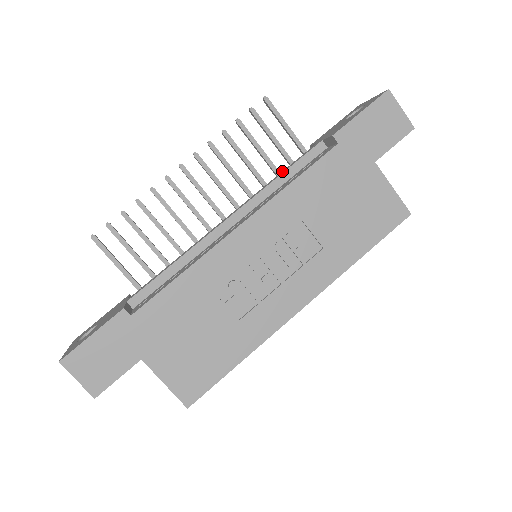
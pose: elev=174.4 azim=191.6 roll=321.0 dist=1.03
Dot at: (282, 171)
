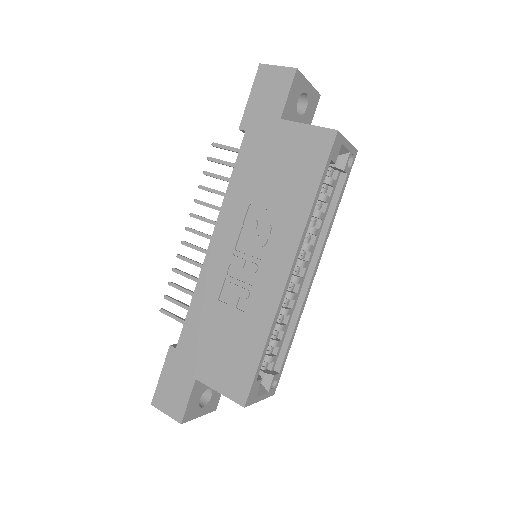
Dot at: occluded
